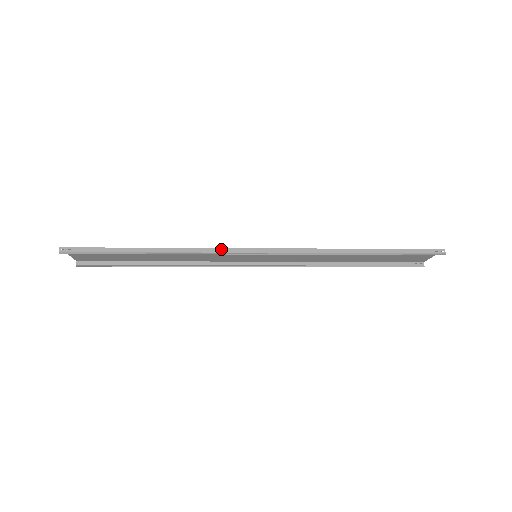
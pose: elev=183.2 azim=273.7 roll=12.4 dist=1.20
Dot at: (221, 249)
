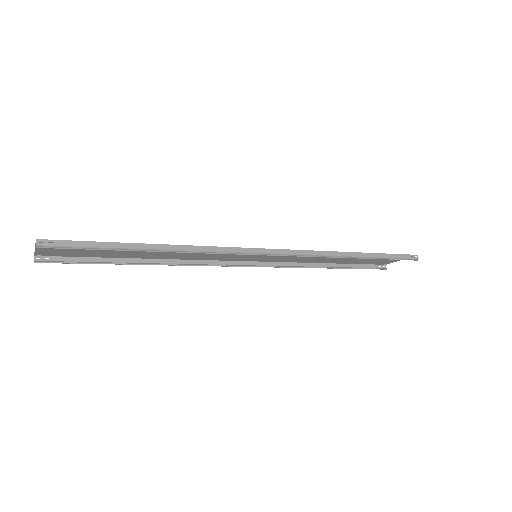
Dot at: (233, 248)
